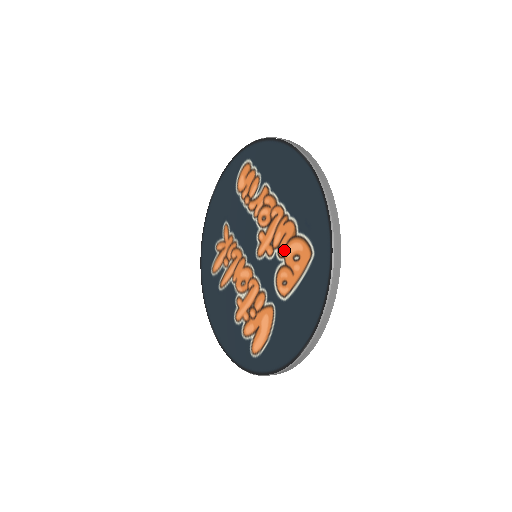
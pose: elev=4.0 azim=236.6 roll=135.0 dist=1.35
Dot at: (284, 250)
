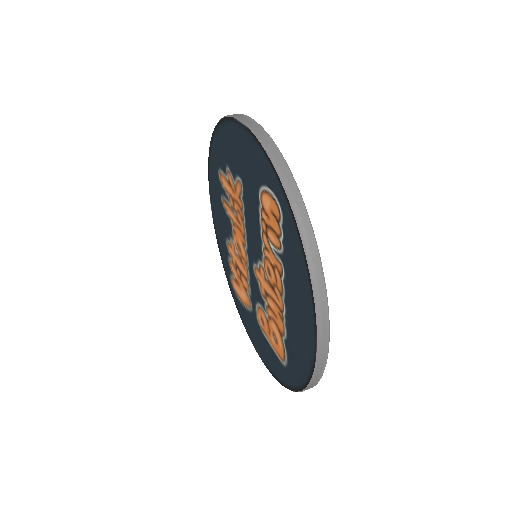
Dot at: (271, 317)
